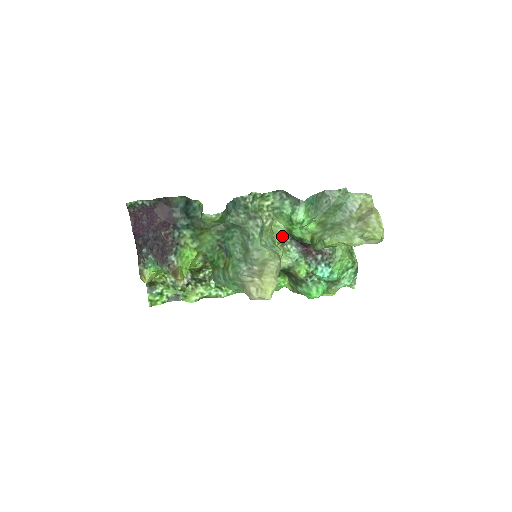
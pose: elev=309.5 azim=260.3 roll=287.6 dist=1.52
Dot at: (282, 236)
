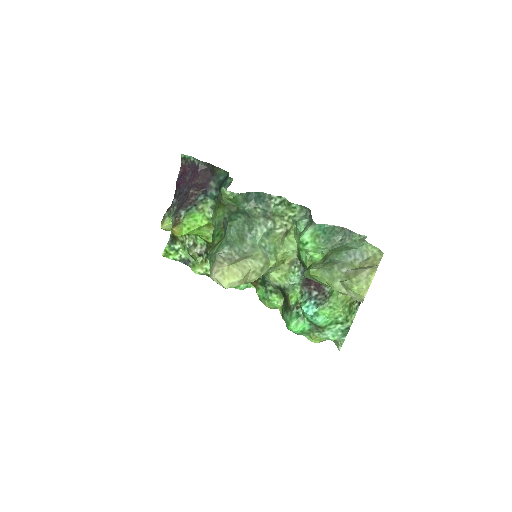
Dot at: (291, 254)
